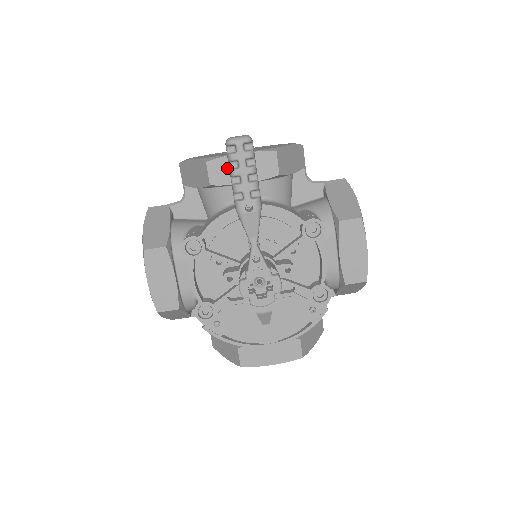
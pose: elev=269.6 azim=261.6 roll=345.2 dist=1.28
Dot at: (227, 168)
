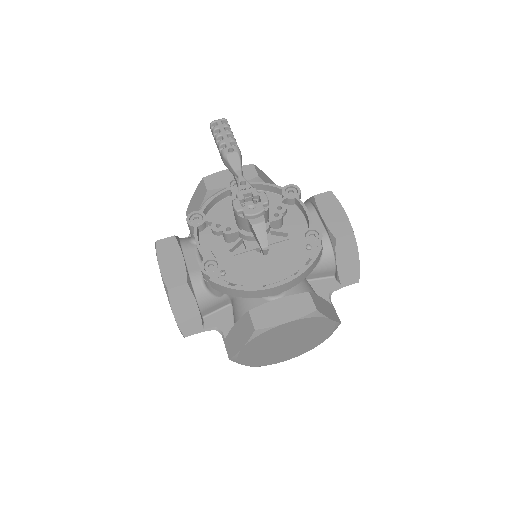
Dot at: (219, 179)
